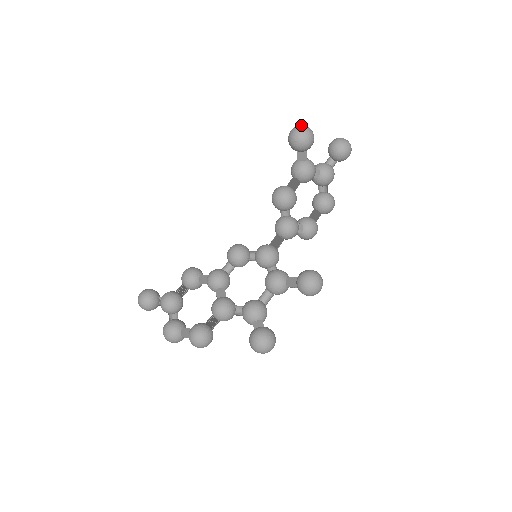
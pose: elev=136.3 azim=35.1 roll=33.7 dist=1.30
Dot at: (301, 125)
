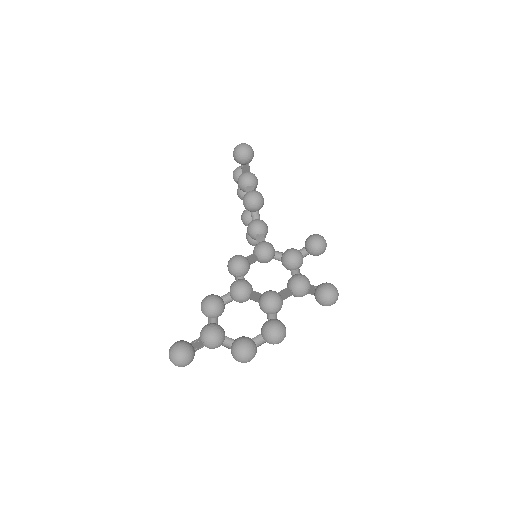
Dot at: (241, 143)
